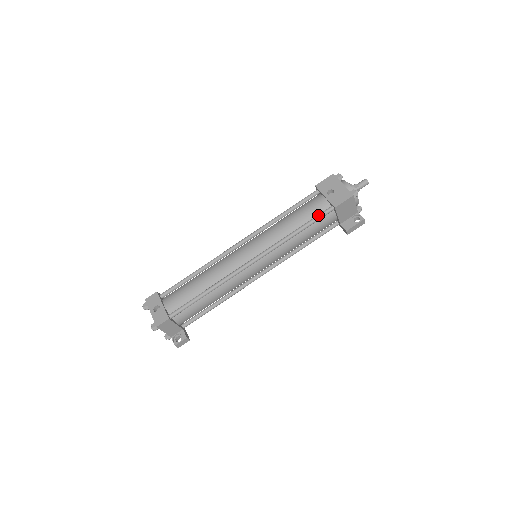
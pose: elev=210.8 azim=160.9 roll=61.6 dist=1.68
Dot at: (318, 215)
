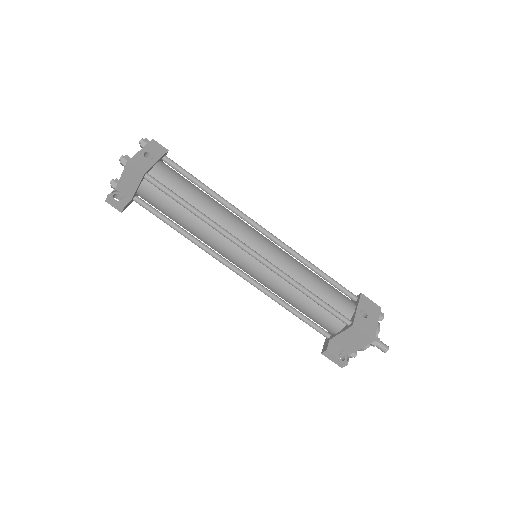
Dot at: (336, 309)
